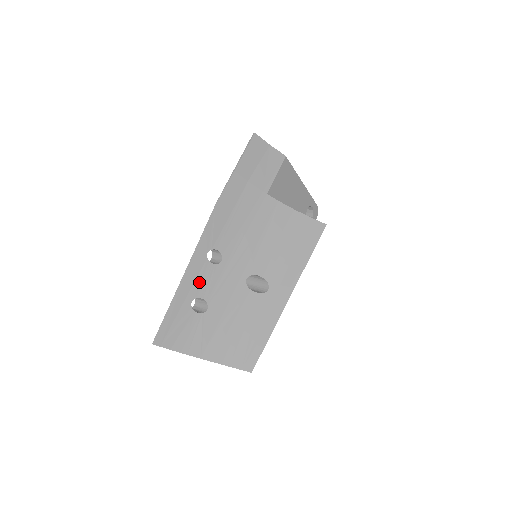
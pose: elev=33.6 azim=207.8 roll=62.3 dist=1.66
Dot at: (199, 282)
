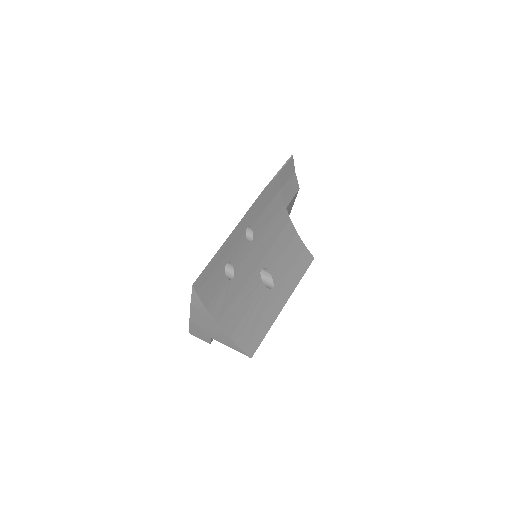
Dot at: (235, 249)
